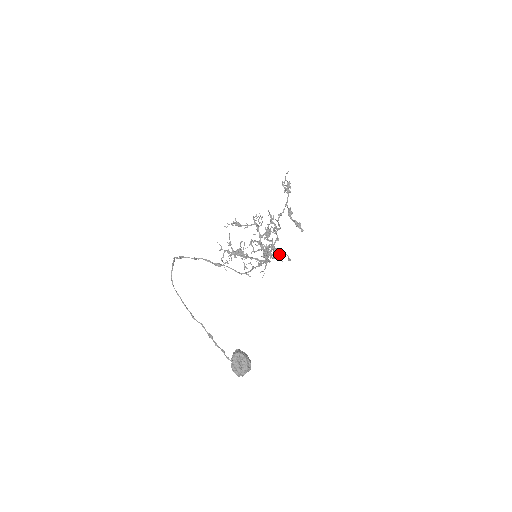
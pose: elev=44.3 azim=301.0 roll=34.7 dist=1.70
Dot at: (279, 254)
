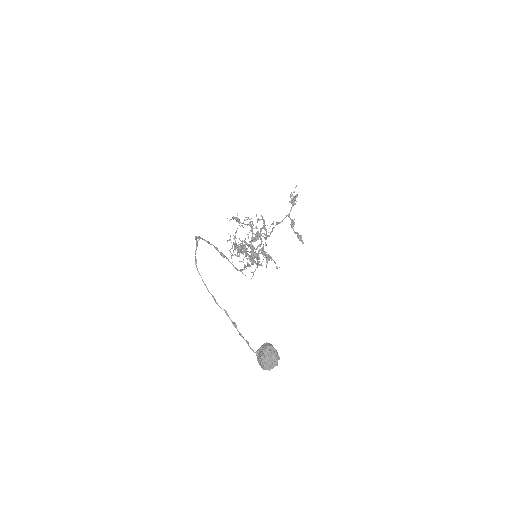
Dot at: (266, 260)
